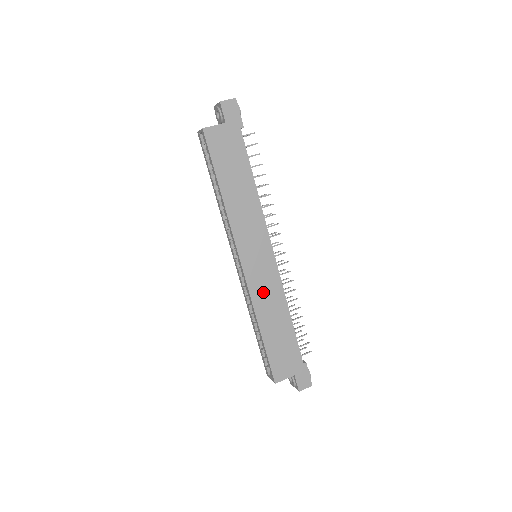
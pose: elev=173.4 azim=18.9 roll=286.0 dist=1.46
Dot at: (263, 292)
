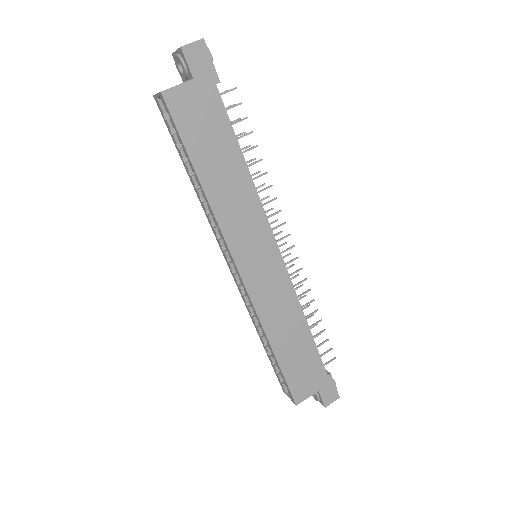
Dot at: (271, 302)
